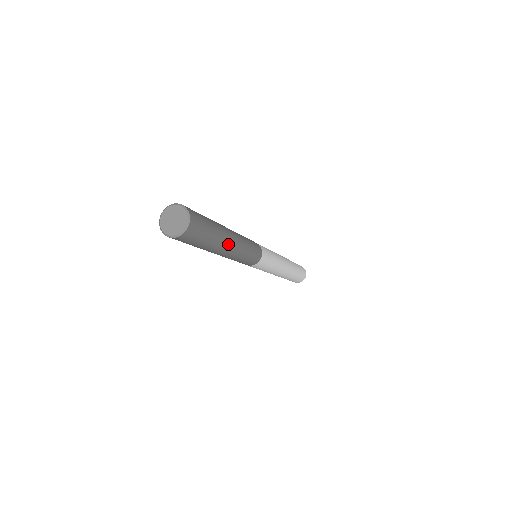
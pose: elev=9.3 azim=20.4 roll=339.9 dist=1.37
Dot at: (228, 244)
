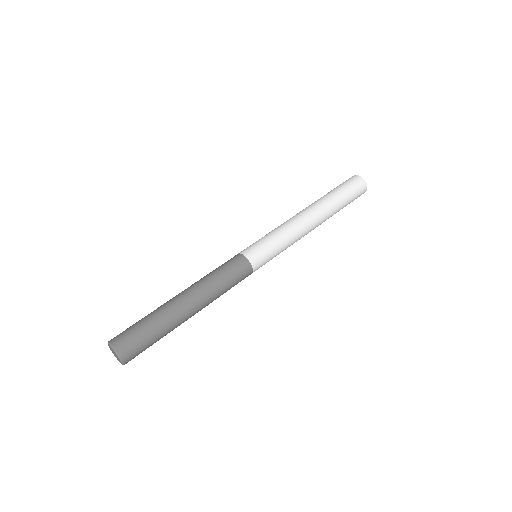
Dot at: (188, 317)
